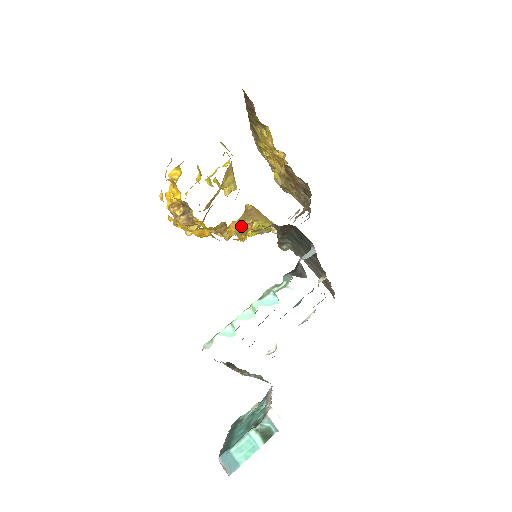
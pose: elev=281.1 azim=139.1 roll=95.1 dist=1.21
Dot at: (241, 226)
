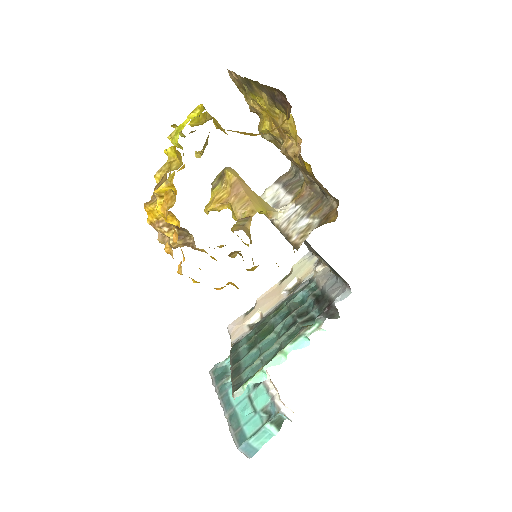
Dot at: occluded
